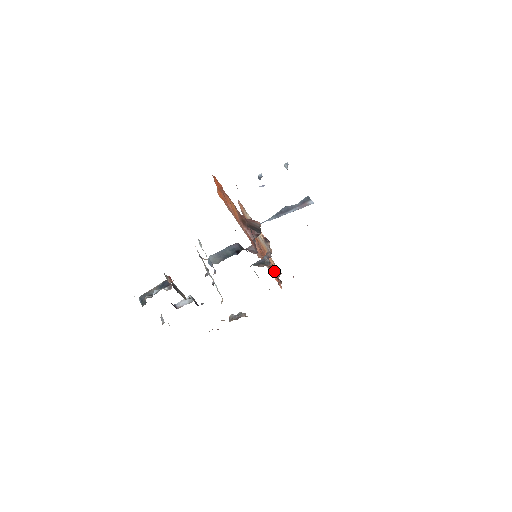
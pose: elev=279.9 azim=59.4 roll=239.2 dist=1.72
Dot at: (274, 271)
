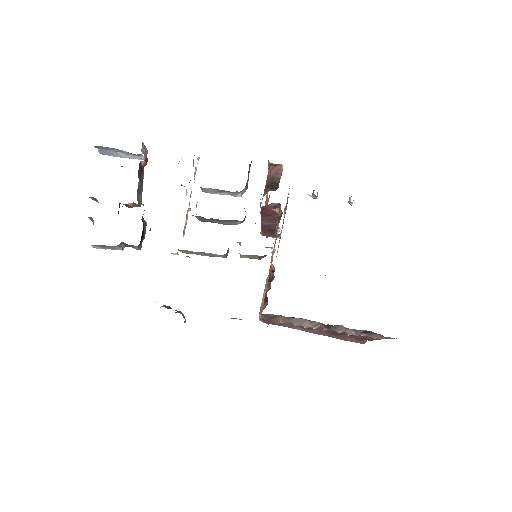
Dot at: occluded
